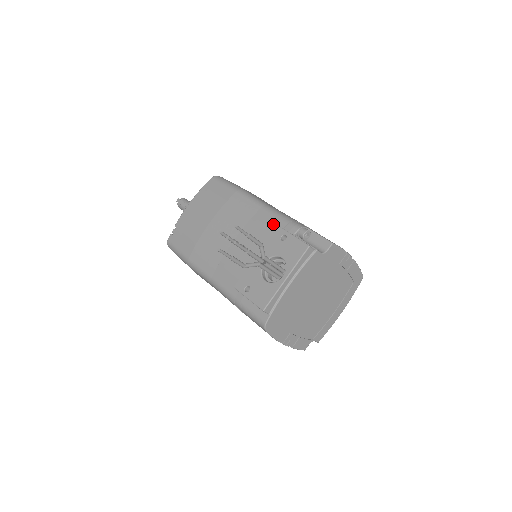
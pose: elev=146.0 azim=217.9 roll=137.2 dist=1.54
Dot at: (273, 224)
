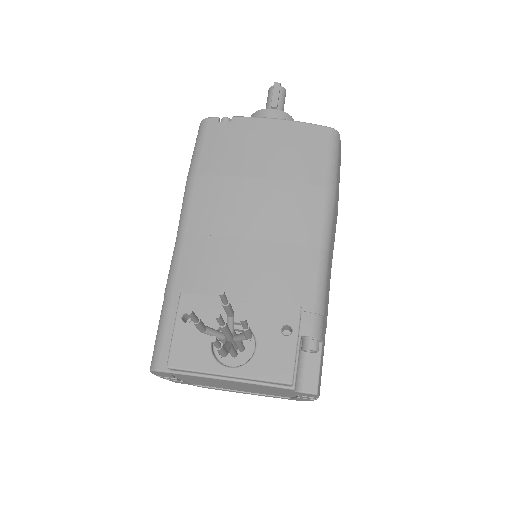
Dot at: (302, 289)
